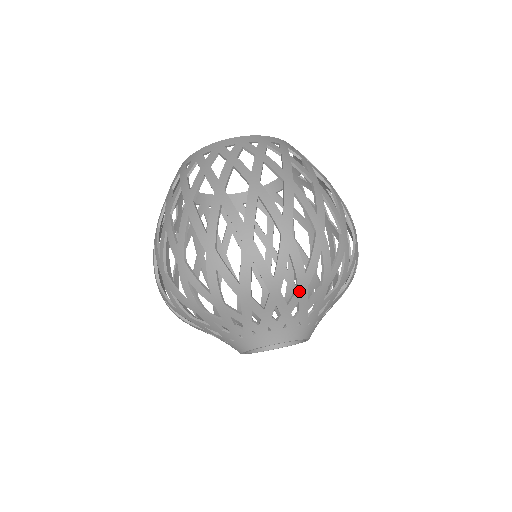
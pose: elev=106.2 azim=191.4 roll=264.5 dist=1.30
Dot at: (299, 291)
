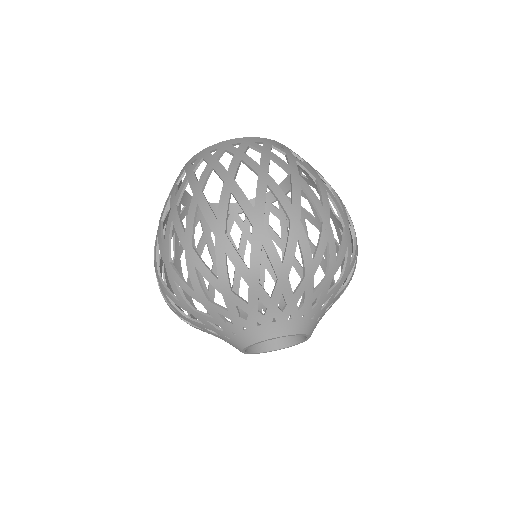
Dot at: (280, 282)
